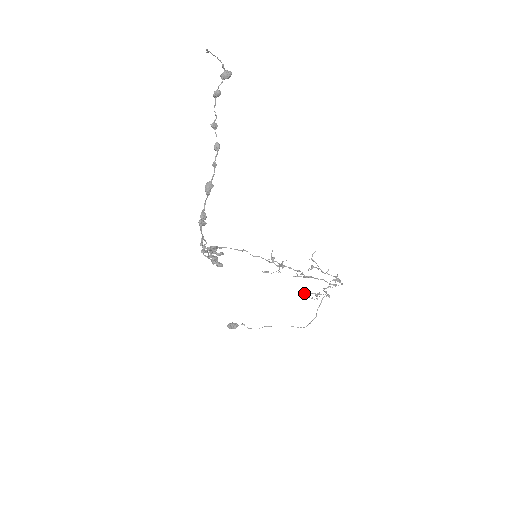
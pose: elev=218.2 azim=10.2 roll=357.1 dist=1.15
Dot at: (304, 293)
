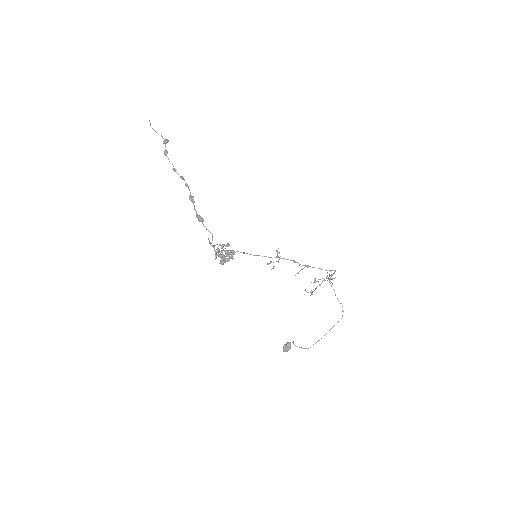
Dot at: (314, 281)
